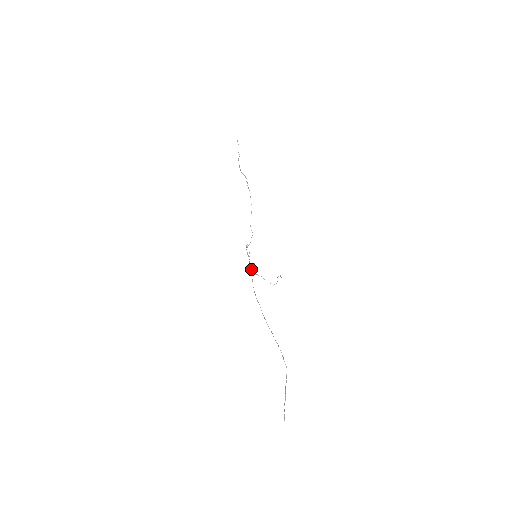
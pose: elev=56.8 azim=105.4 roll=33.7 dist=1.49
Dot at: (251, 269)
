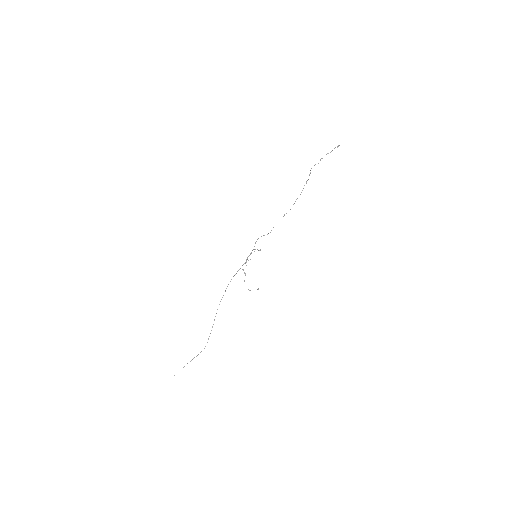
Dot at: occluded
